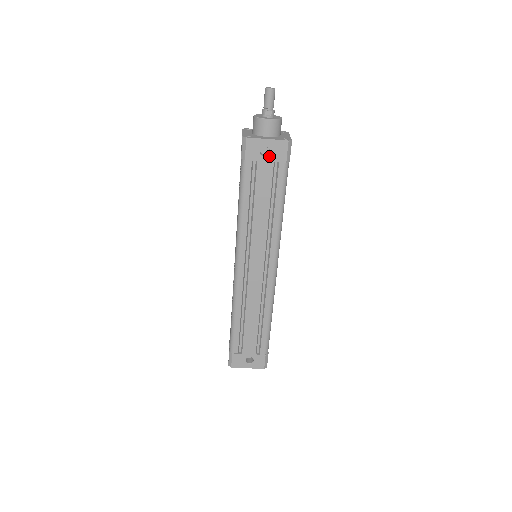
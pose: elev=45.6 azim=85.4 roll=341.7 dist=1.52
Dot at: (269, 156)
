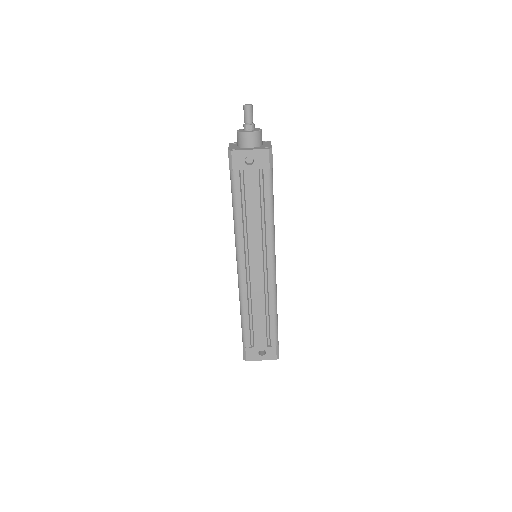
Dot at: (254, 164)
